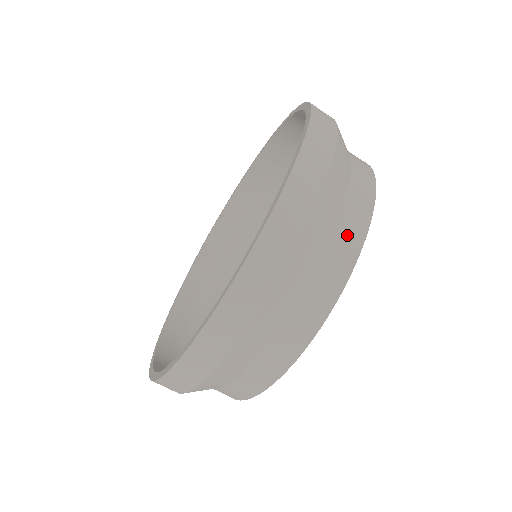
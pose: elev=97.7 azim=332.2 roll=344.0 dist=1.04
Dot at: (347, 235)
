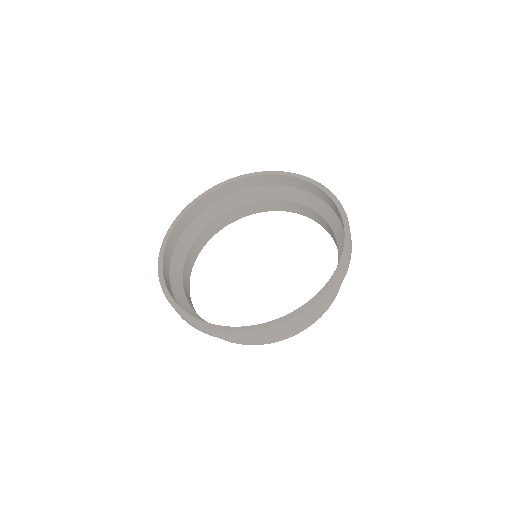
Dot at: occluded
